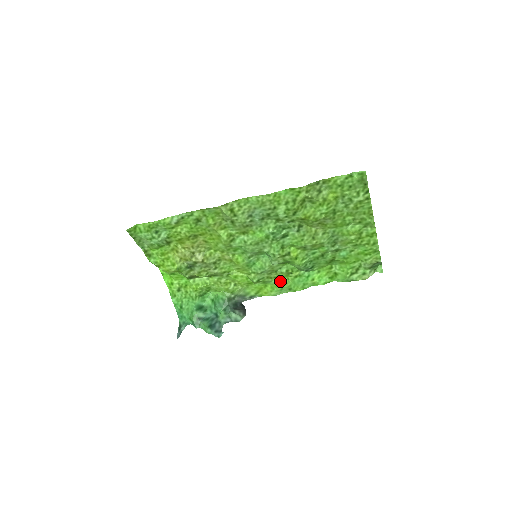
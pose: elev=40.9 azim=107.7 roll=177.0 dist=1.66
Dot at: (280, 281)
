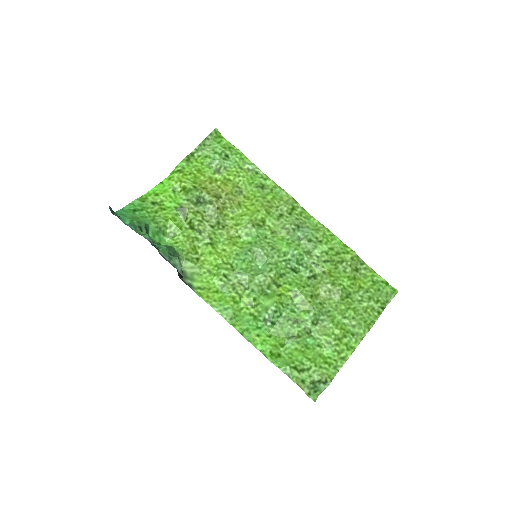
Dot at: (236, 301)
